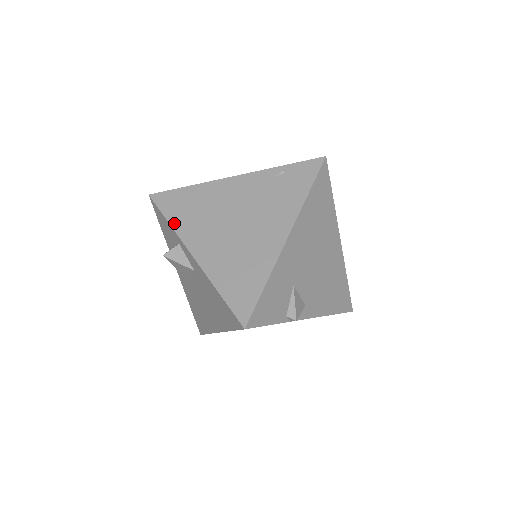
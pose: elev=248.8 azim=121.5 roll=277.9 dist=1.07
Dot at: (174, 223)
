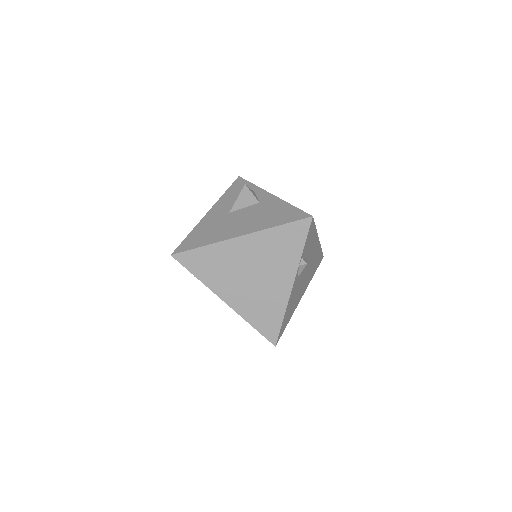
Dot at: occluded
